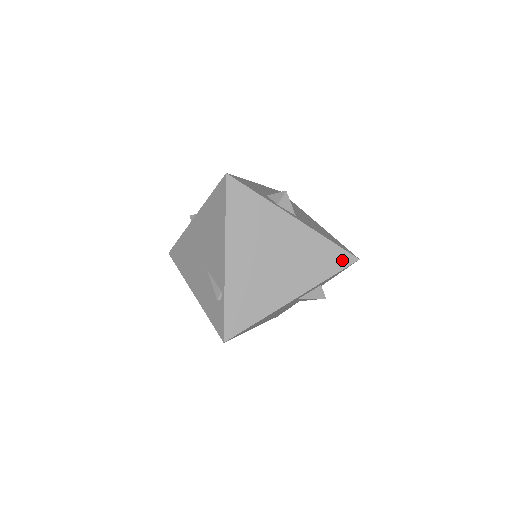
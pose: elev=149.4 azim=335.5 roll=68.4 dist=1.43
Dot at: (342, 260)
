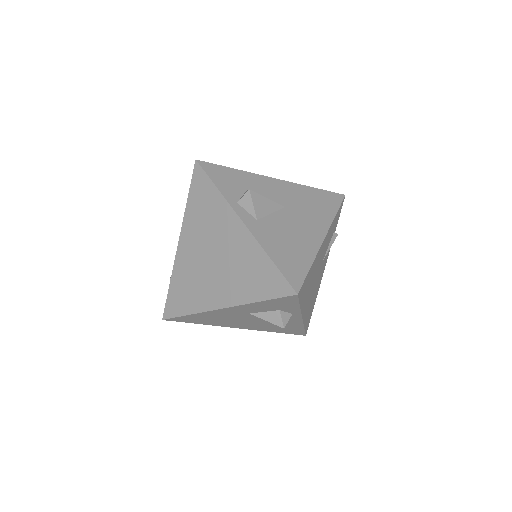
Dot at: (278, 287)
